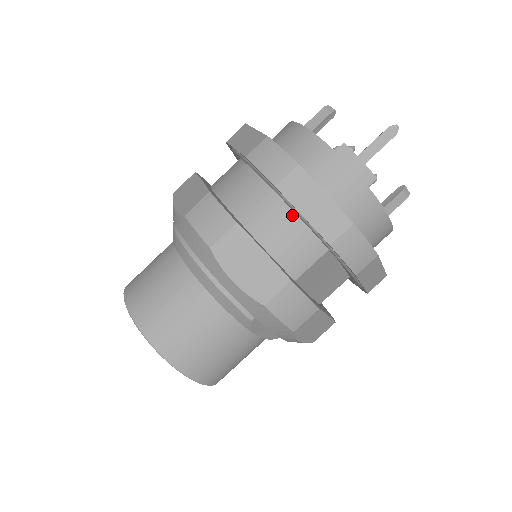
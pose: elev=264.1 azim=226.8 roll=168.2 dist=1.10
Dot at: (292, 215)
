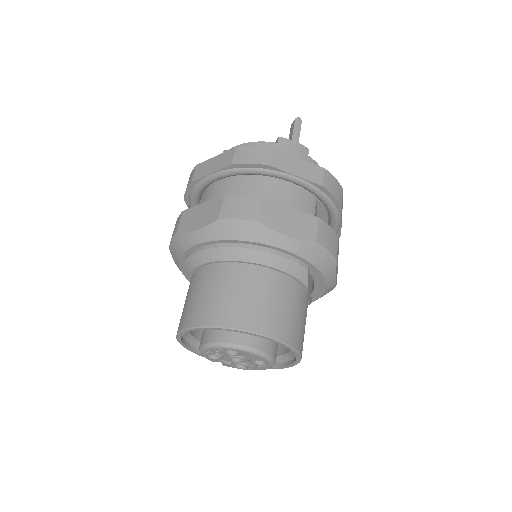
Dot at: (285, 185)
